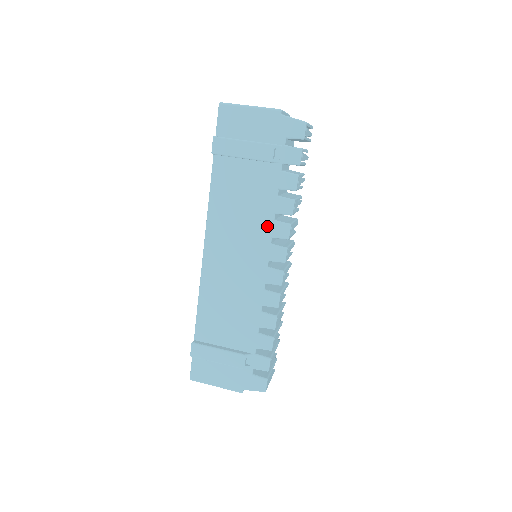
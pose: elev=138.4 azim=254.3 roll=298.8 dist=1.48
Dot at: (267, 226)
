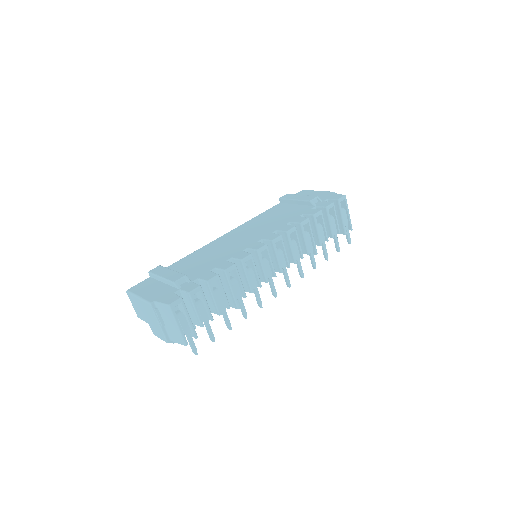
Dot at: (279, 226)
